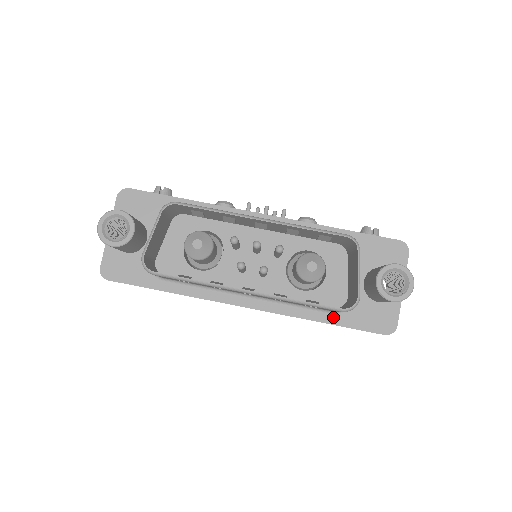
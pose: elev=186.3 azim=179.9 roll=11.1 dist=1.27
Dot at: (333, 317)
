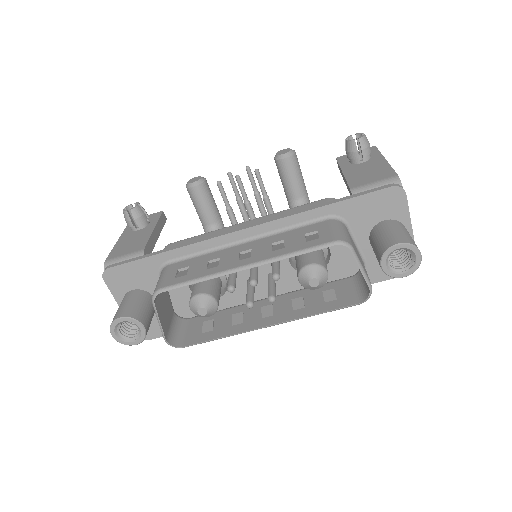
Dot at: occluded
